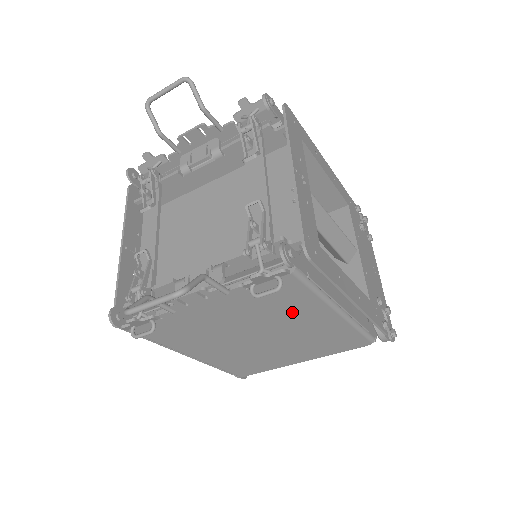
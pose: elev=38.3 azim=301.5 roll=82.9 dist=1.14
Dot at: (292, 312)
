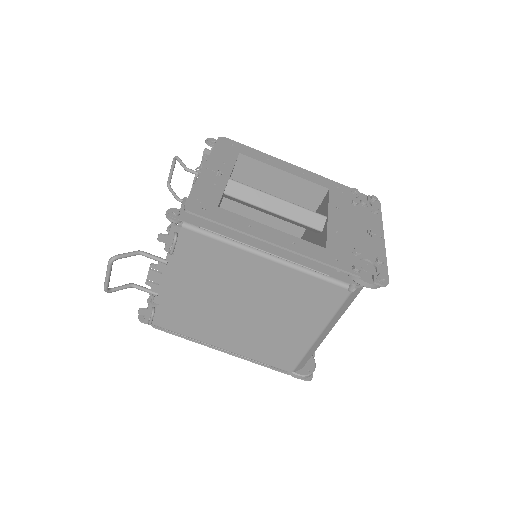
Dot at: (230, 269)
